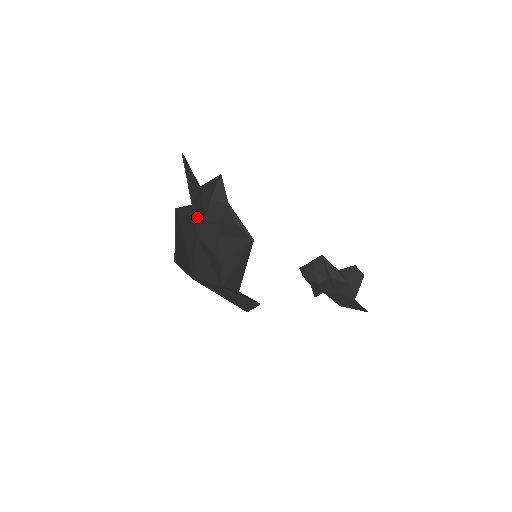
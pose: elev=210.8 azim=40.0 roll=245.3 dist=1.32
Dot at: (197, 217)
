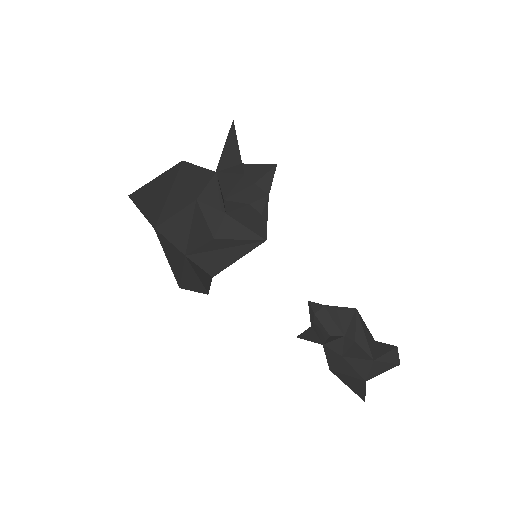
Dot at: (212, 185)
